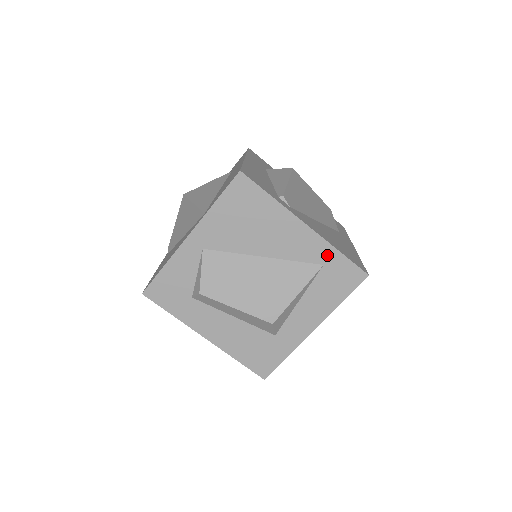
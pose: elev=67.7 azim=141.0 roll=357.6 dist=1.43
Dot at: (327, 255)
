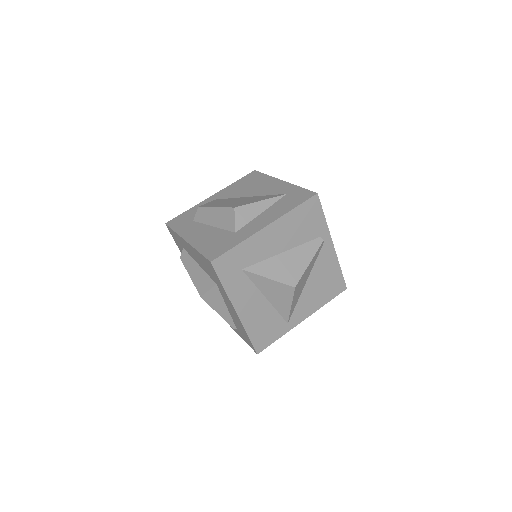
Dot at: (291, 190)
